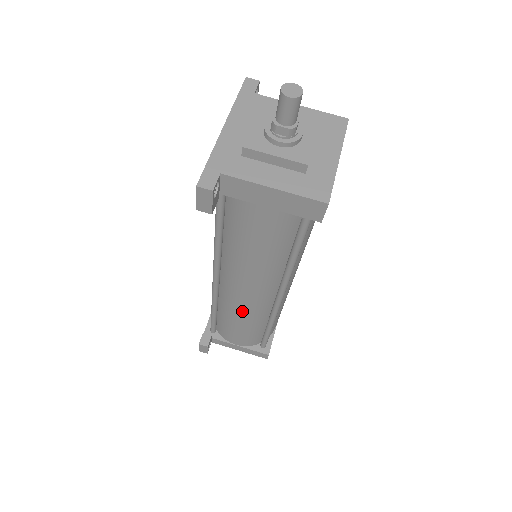
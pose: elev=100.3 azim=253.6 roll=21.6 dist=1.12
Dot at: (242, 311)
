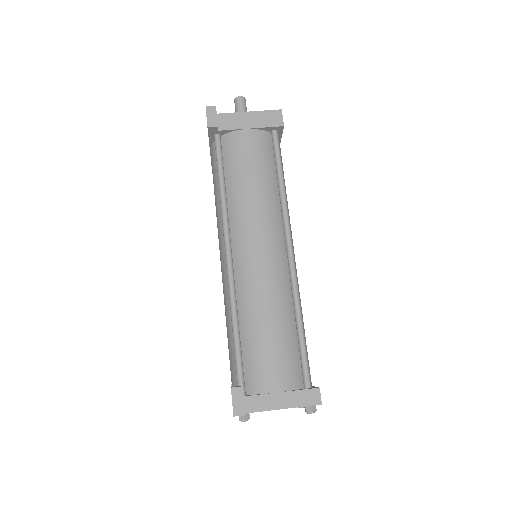
Dot at: (264, 289)
